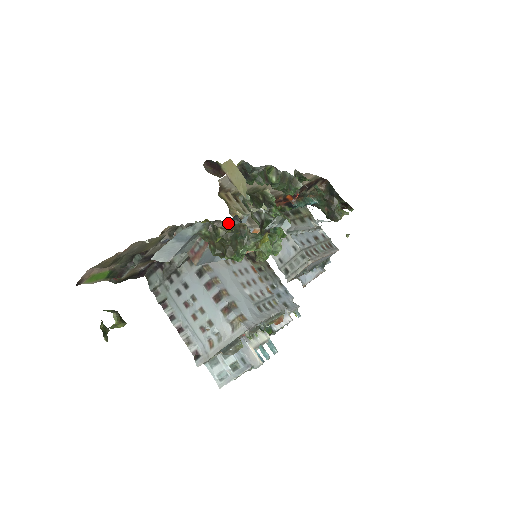
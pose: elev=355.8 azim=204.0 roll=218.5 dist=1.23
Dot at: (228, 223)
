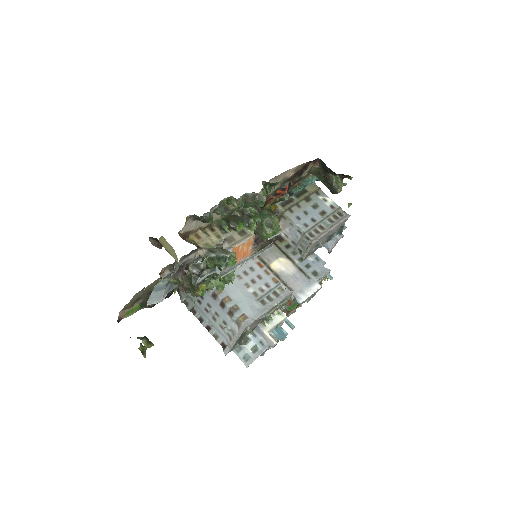
Dot at: (196, 262)
